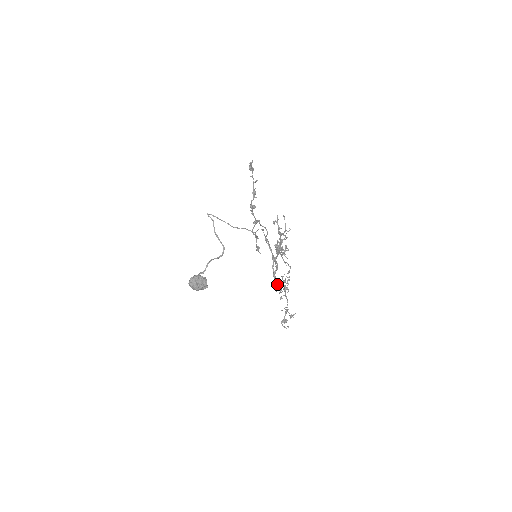
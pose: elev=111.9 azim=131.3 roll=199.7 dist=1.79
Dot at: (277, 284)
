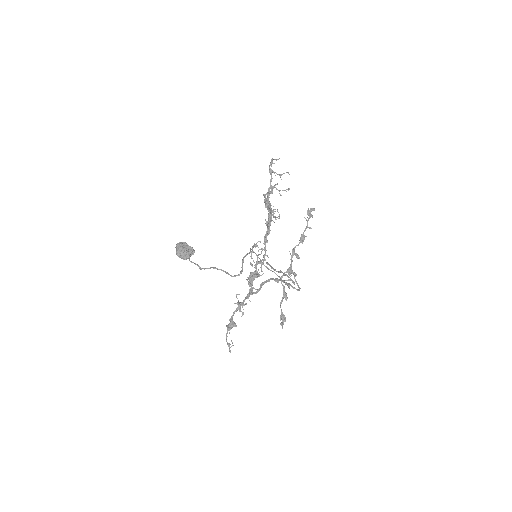
Dot at: (253, 273)
